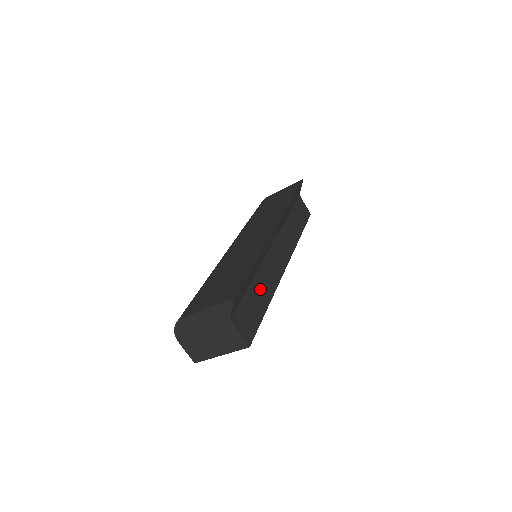
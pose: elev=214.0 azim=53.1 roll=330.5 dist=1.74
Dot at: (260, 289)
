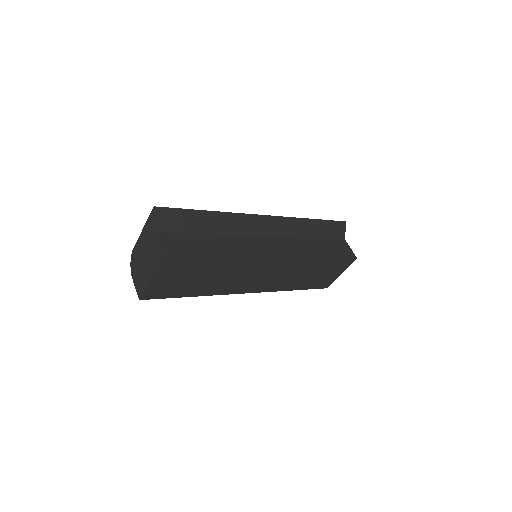
Dot at: (216, 244)
